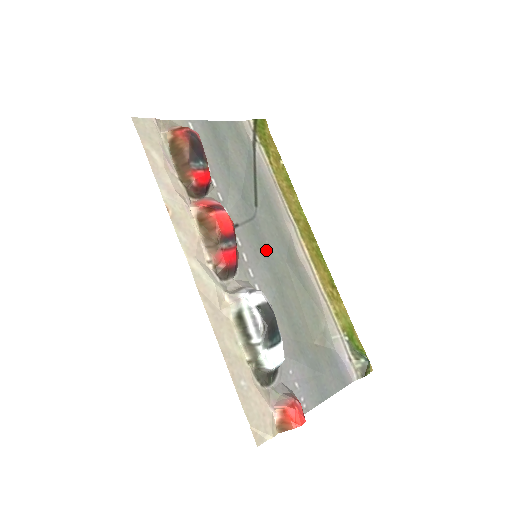
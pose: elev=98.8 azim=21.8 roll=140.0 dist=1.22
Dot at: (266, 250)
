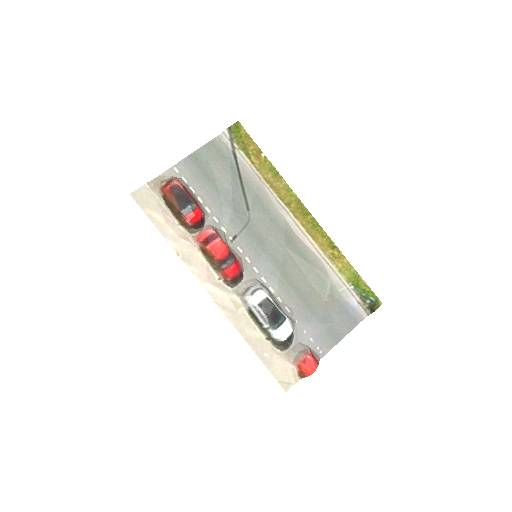
Dot at: (265, 244)
